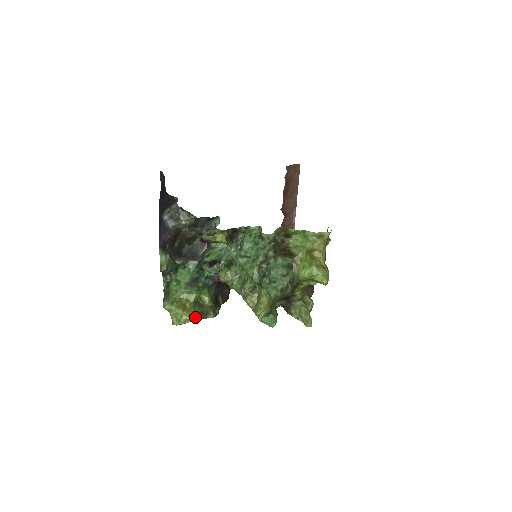
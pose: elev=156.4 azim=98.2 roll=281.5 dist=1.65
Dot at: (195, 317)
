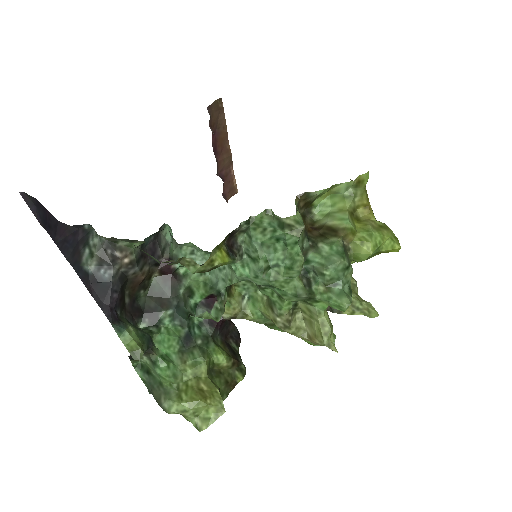
Dot at: (221, 396)
